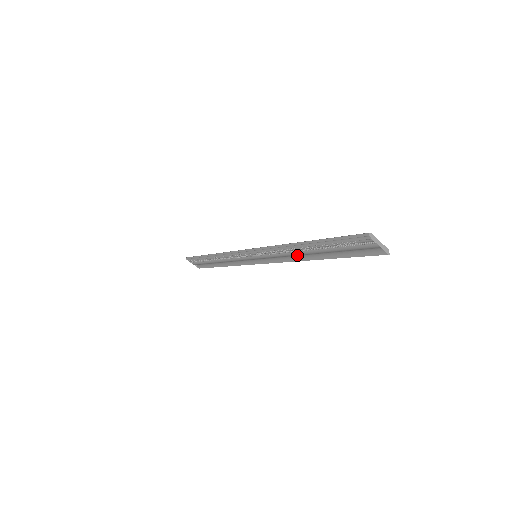
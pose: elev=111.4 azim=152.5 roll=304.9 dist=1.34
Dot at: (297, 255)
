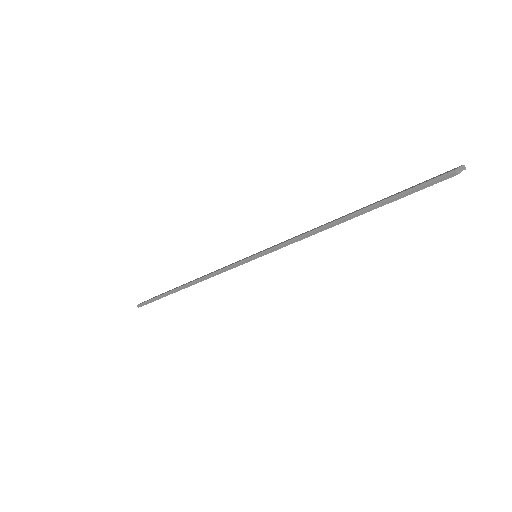
Dot at: occluded
